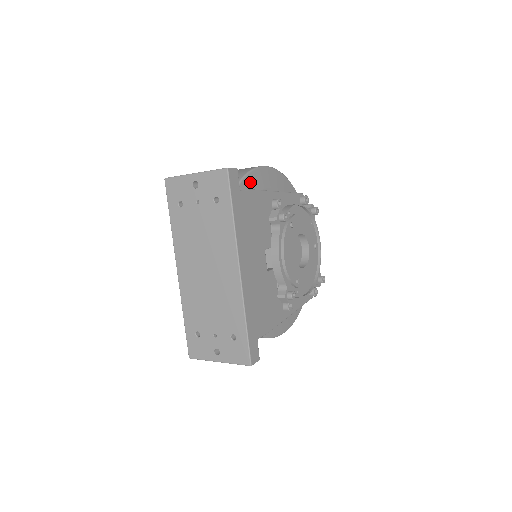
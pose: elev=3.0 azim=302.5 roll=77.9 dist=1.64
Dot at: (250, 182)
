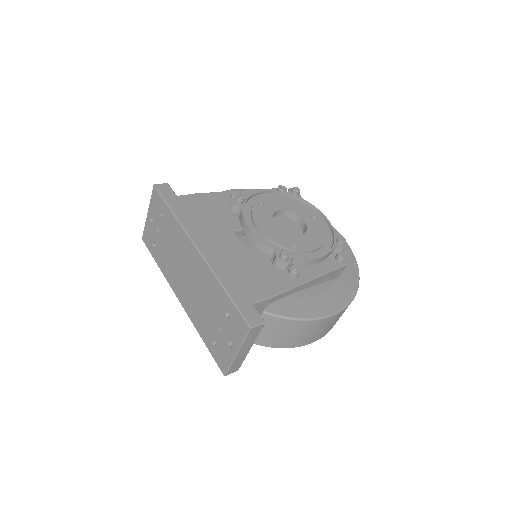
Dot at: occluded
